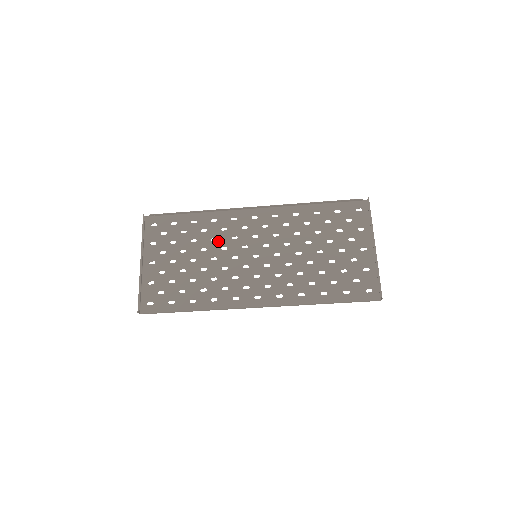
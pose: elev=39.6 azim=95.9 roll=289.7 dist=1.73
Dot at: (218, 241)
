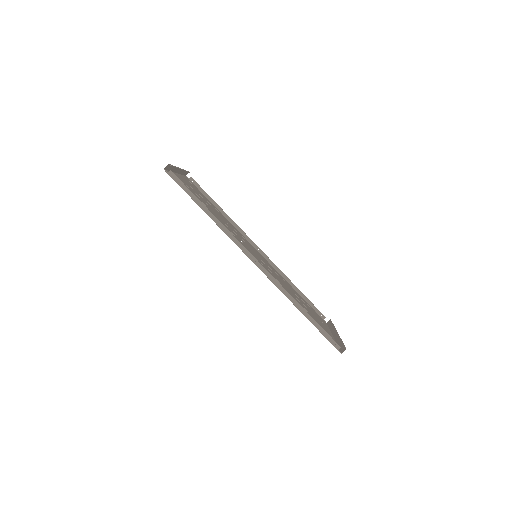
Dot at: (231, 228)
